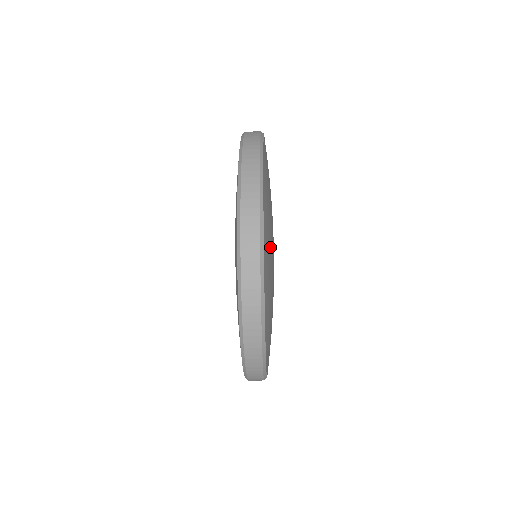
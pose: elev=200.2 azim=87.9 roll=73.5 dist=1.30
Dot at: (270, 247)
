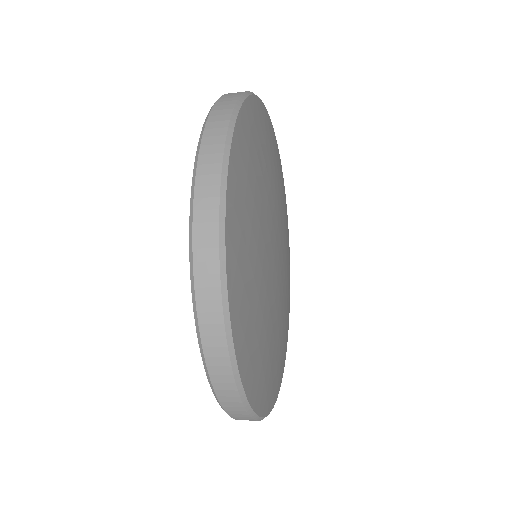
Dot at: (253, 210)
